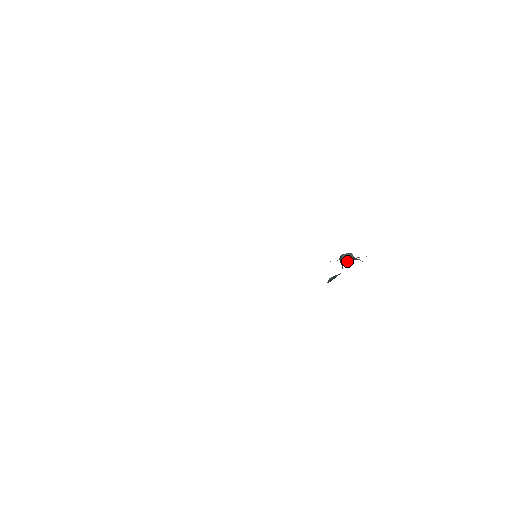
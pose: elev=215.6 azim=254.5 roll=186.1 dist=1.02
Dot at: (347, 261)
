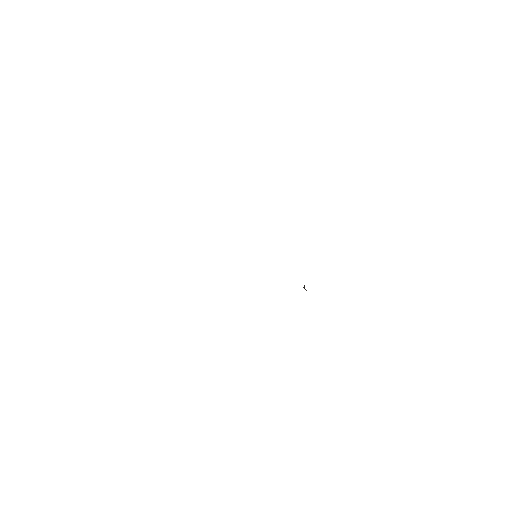
Dot at: occluded
